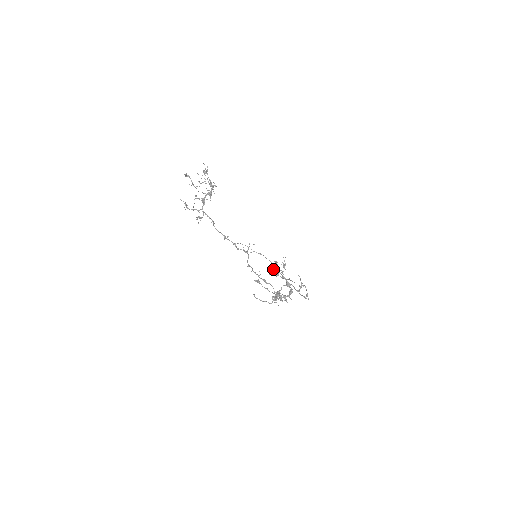
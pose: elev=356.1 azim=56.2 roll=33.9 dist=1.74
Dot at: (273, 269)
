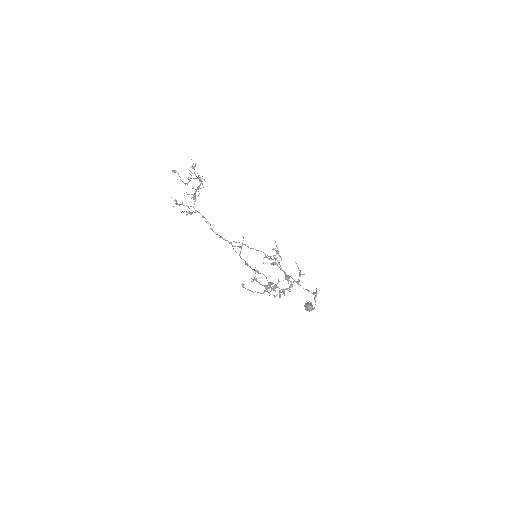
Dot at: (271, 263)
